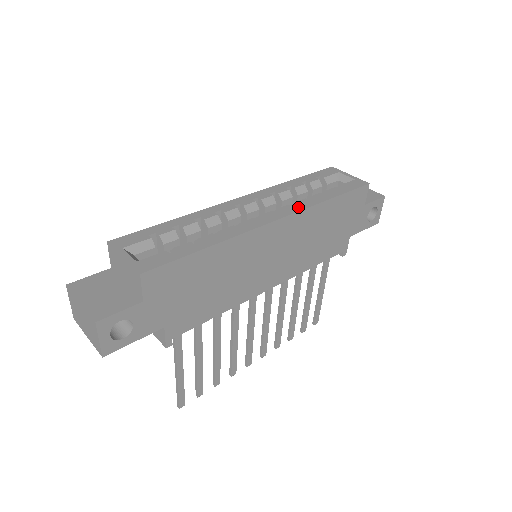
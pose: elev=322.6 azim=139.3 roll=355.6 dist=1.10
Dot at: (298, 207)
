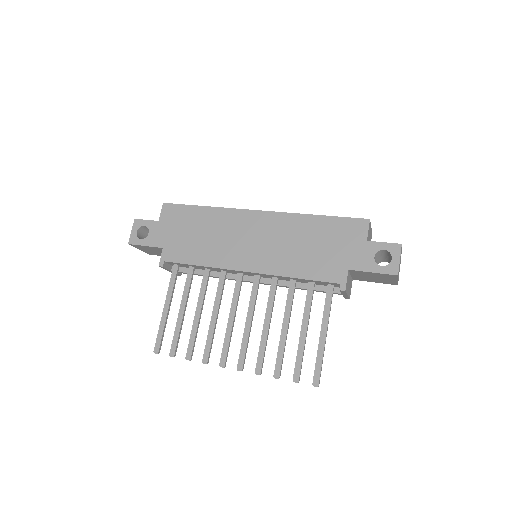
Dot at: (285, 214)
